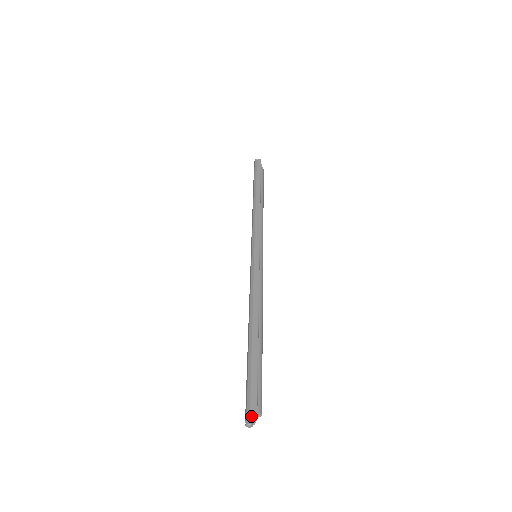
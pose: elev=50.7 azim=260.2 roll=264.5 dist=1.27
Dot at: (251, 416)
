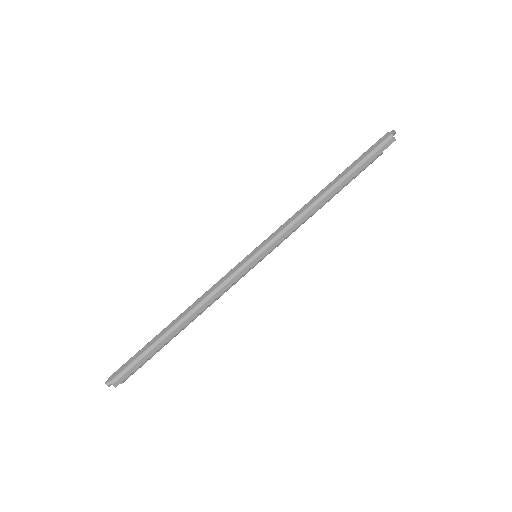
Dot at: (114, 383)
